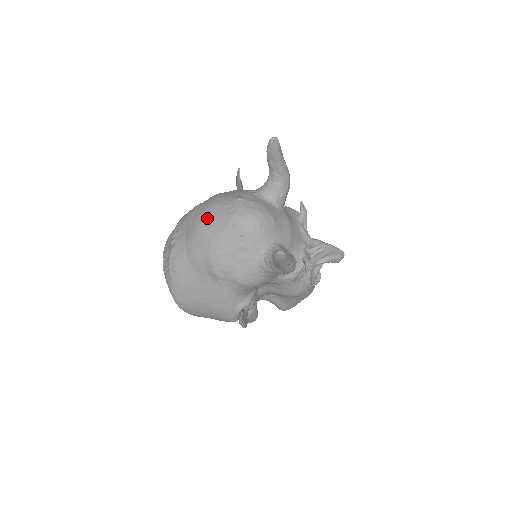
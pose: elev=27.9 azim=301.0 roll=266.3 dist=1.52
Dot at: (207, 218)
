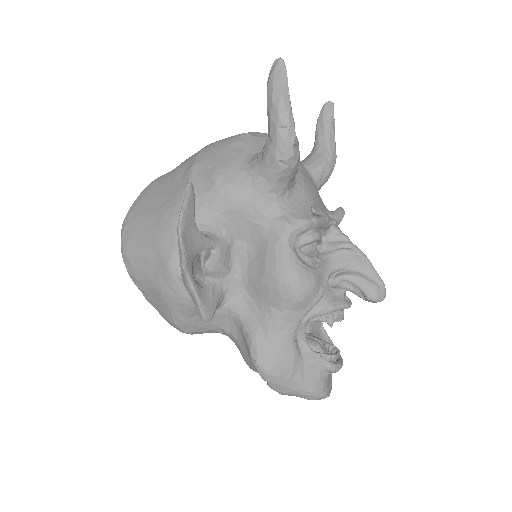
Dot at: occluded
